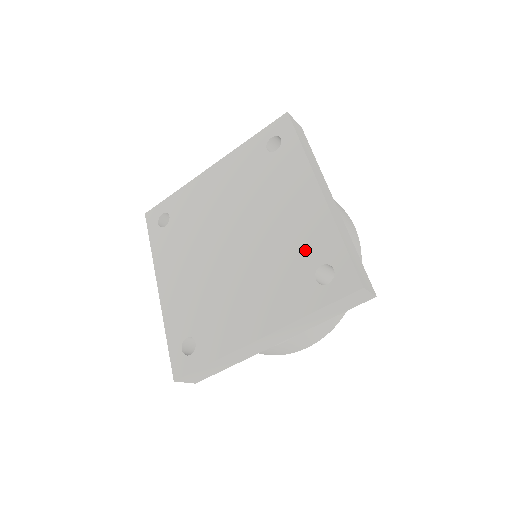
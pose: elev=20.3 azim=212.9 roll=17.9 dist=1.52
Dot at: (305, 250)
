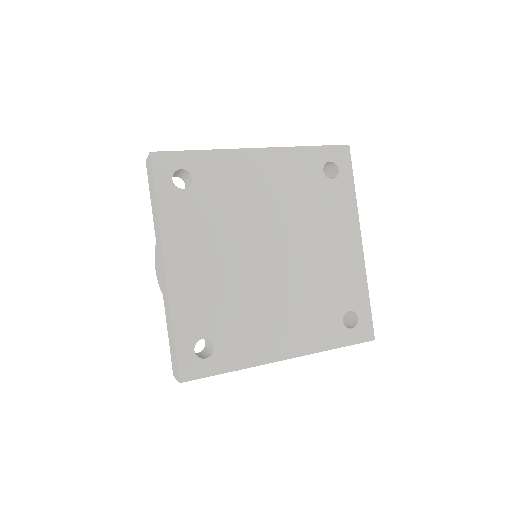
Dot at: (340, 292)
